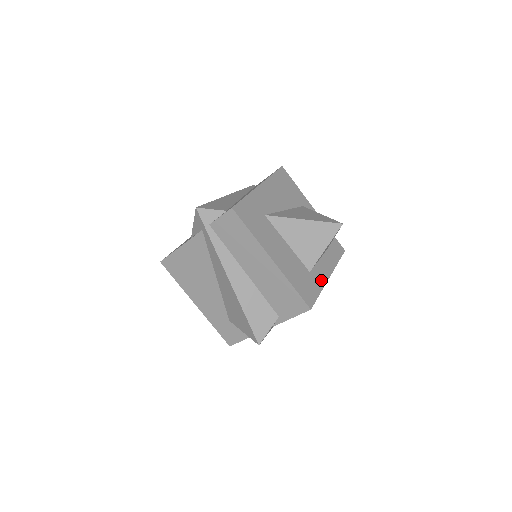
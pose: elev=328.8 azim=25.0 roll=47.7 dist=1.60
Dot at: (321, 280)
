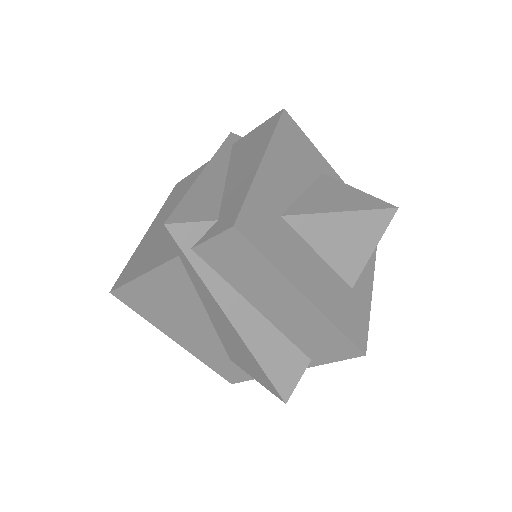
Dot at: (366, 294)
